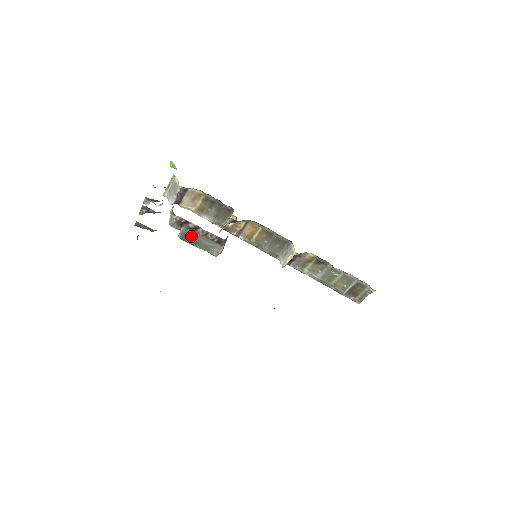
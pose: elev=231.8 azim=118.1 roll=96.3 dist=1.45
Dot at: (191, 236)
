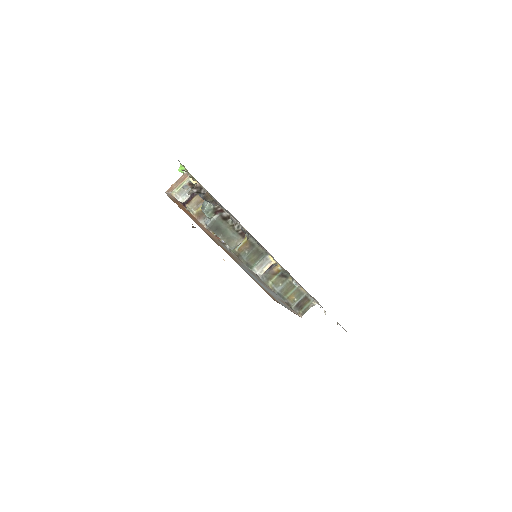
Dot at: (220, 225)
